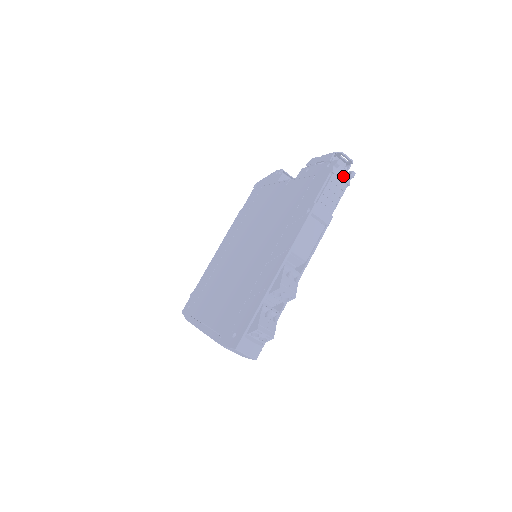
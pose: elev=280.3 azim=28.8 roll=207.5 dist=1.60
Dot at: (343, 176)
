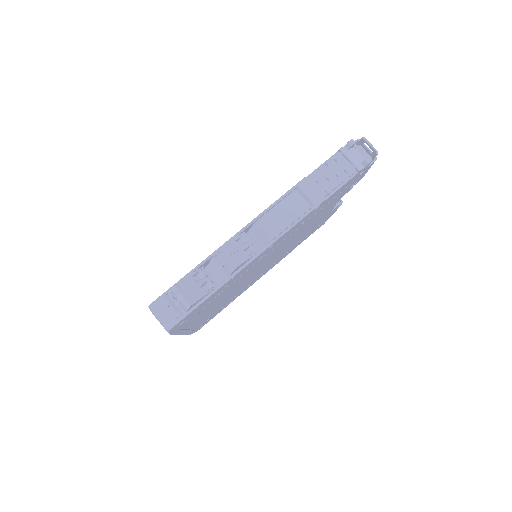
Dot at: (354, 159)
